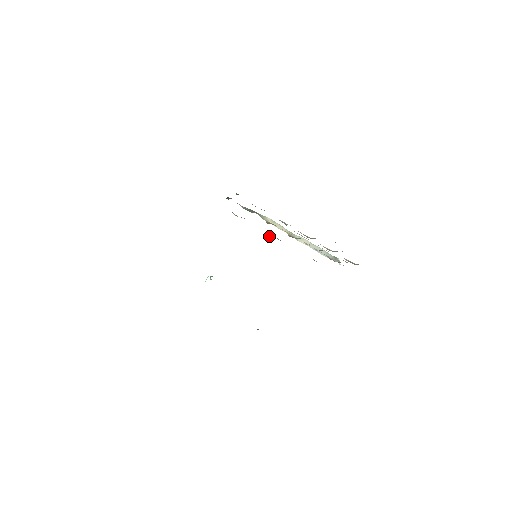
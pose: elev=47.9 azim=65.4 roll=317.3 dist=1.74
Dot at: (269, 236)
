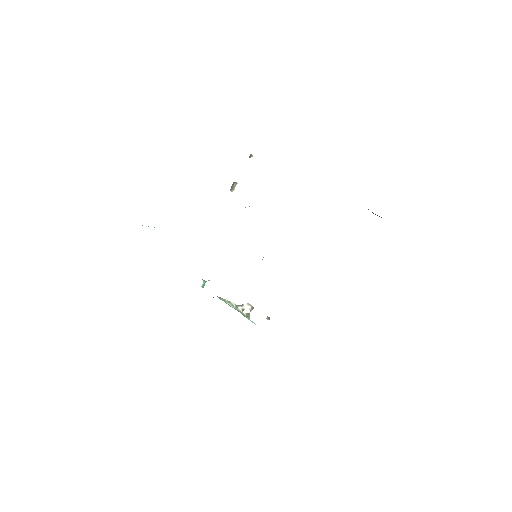
Dot at: occluded
